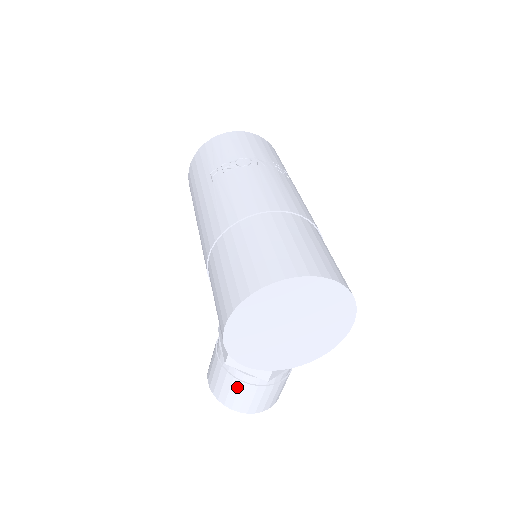
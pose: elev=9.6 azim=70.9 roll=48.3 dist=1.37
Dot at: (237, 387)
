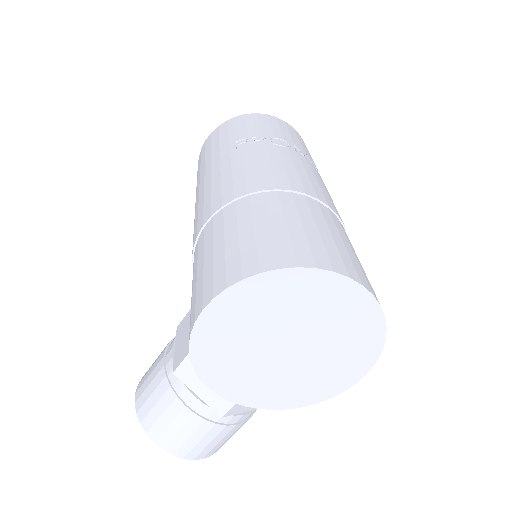
Dot at: (176, 412)
